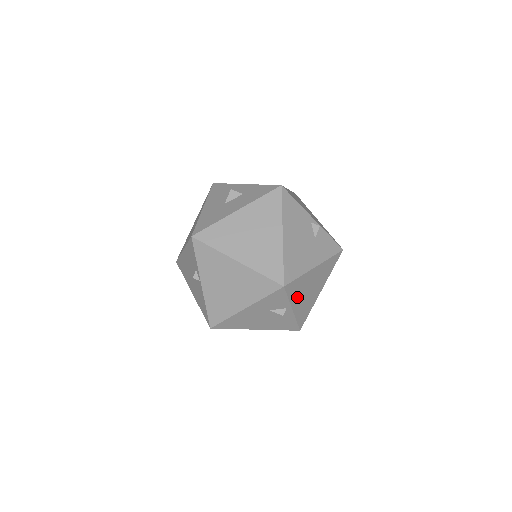
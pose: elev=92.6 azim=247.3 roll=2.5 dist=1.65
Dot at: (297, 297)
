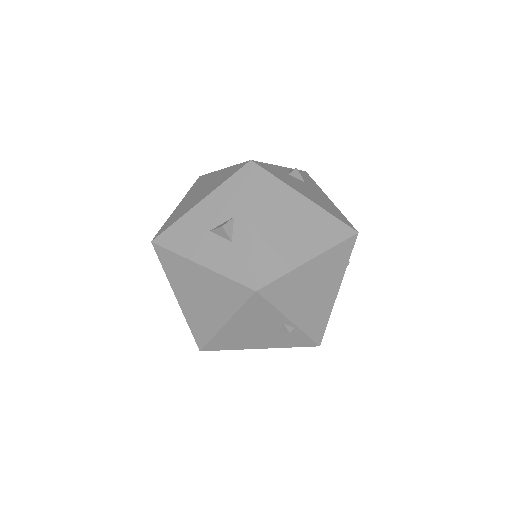
Dot at: occluded
